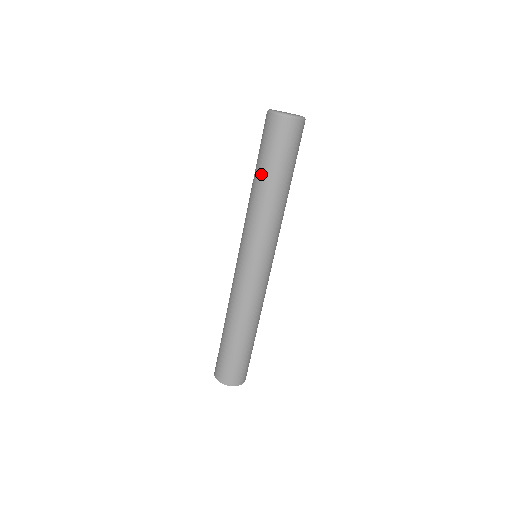
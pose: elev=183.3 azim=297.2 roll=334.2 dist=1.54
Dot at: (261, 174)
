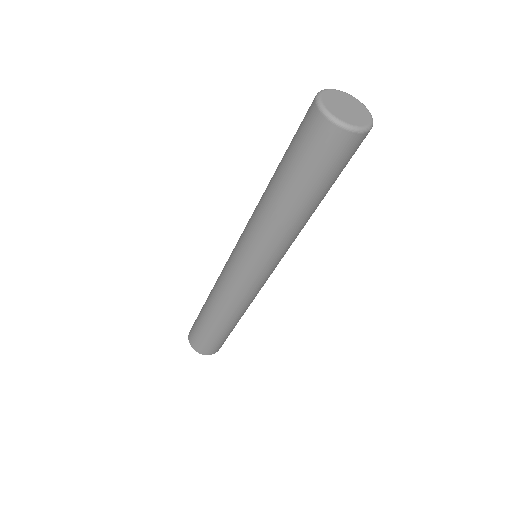
Dot at: (300, 199)
